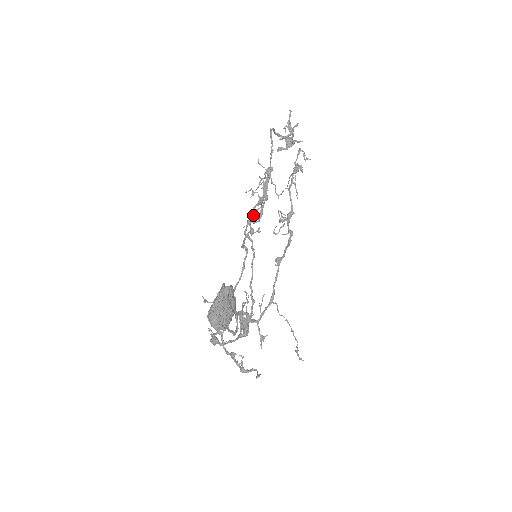
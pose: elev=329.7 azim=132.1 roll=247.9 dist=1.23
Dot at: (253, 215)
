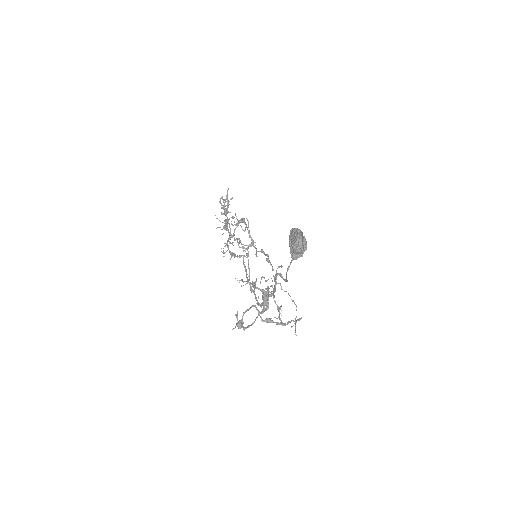
Dot at: (232, 242)
